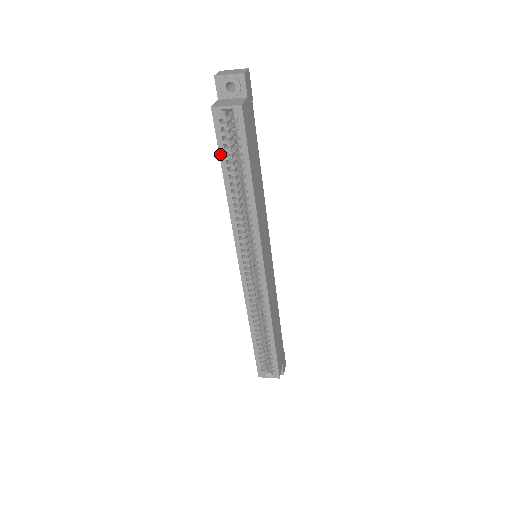
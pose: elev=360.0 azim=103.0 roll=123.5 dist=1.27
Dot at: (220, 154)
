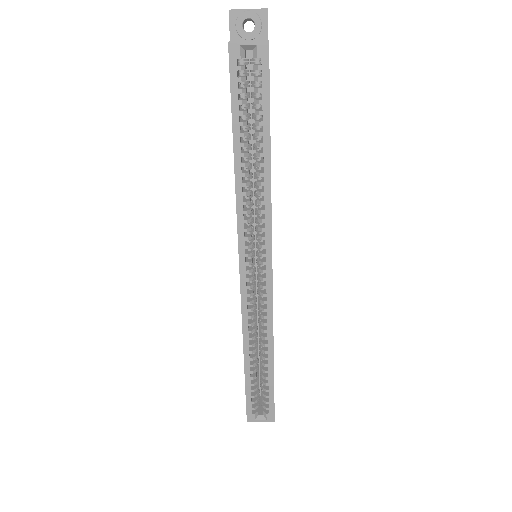
Dot at: (232, 108)
